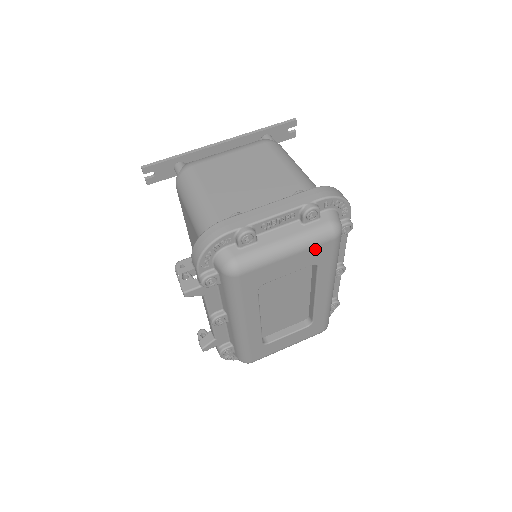
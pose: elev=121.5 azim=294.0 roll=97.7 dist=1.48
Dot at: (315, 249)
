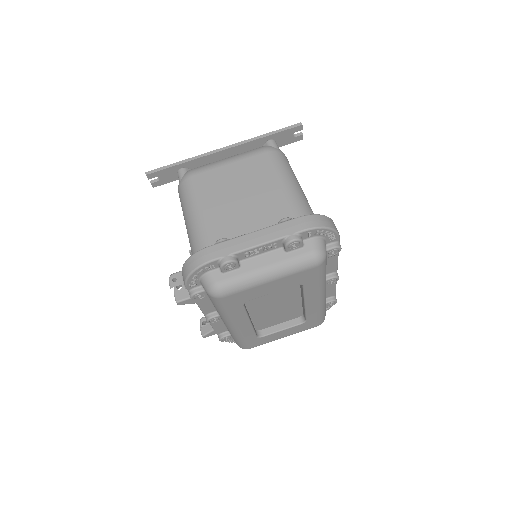
Dot at: (297, 274)
